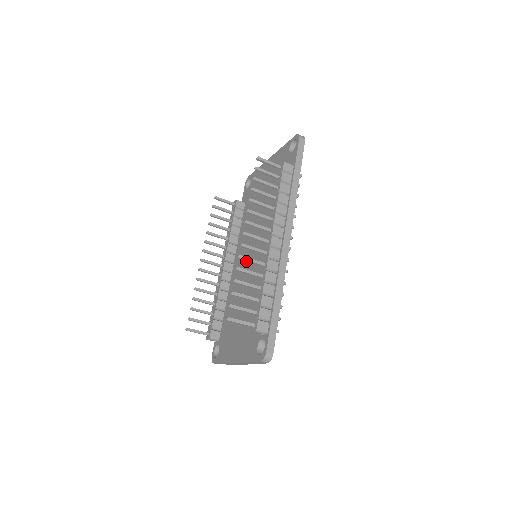
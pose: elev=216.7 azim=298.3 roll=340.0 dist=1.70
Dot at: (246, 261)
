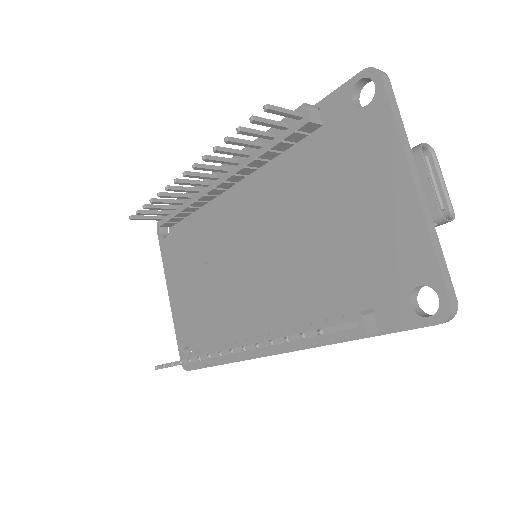
Dot at: (243, 237)
